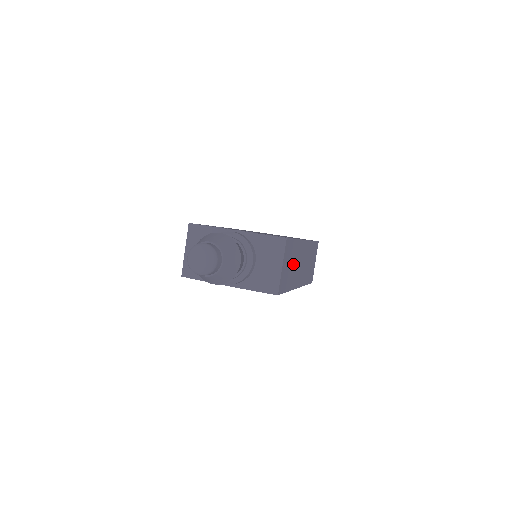
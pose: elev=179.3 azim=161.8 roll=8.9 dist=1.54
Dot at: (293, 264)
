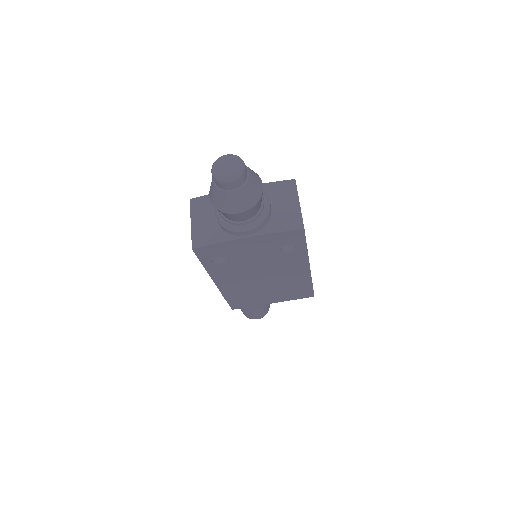
Dot at: occluded
